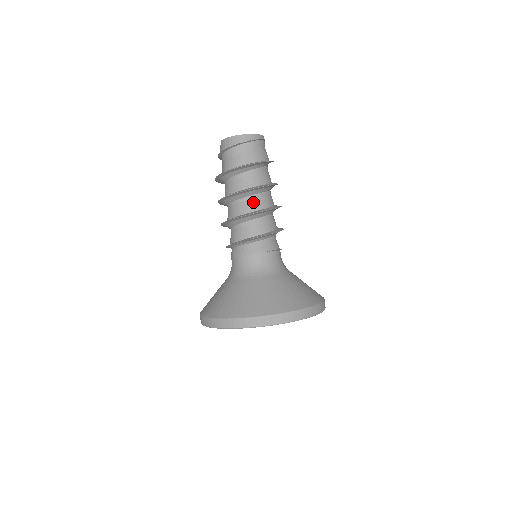
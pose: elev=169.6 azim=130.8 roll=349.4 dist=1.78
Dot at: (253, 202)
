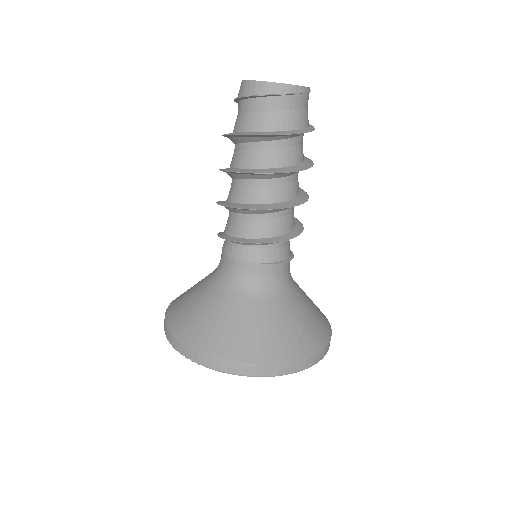
Dot at: (257, 190)
